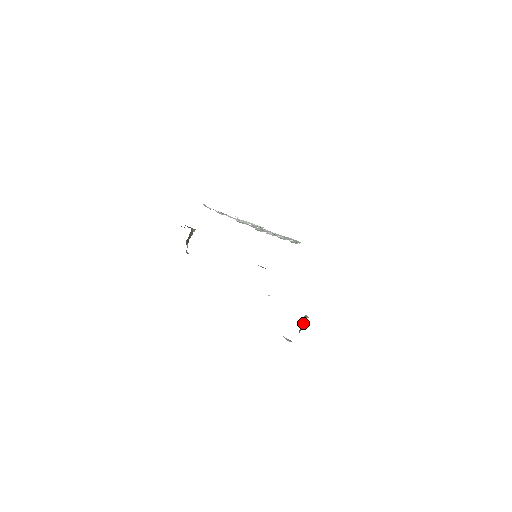
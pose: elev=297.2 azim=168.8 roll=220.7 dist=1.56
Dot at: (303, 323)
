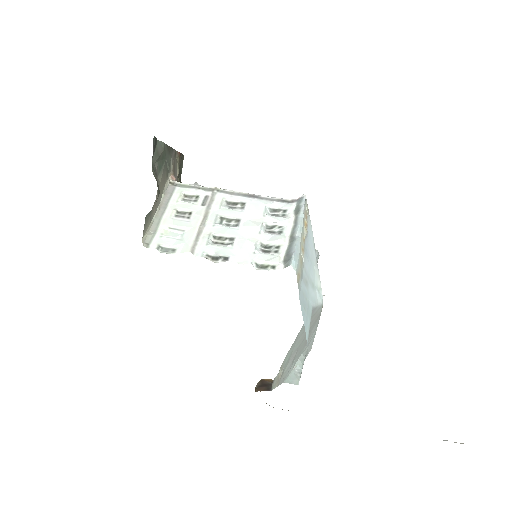
Dot at: (271, 383)
